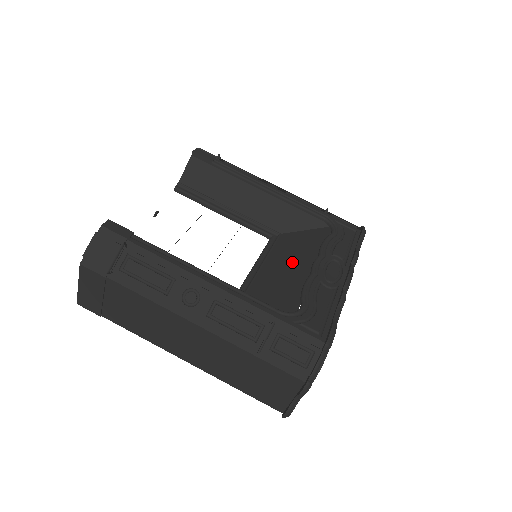
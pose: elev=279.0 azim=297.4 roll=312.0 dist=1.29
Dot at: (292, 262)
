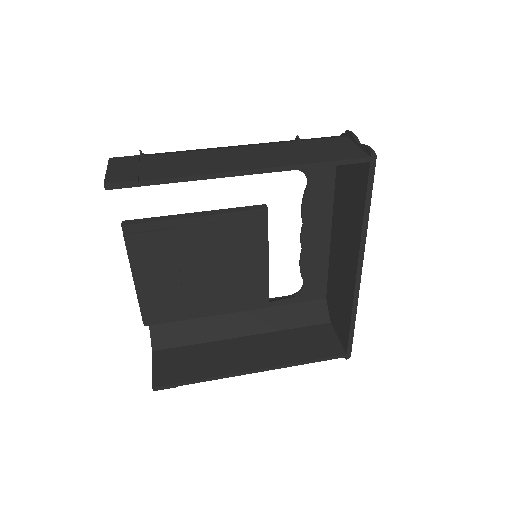
Dot at: occluded
